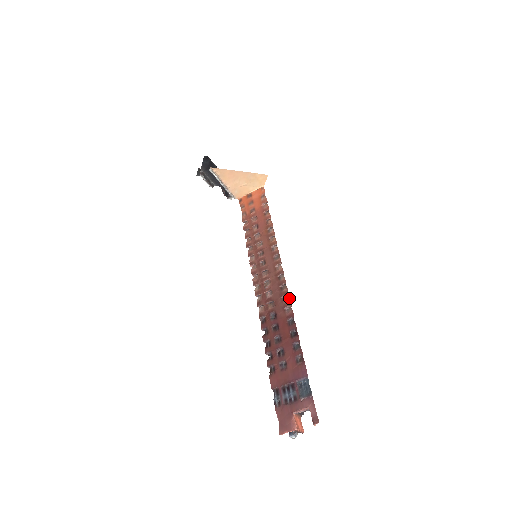
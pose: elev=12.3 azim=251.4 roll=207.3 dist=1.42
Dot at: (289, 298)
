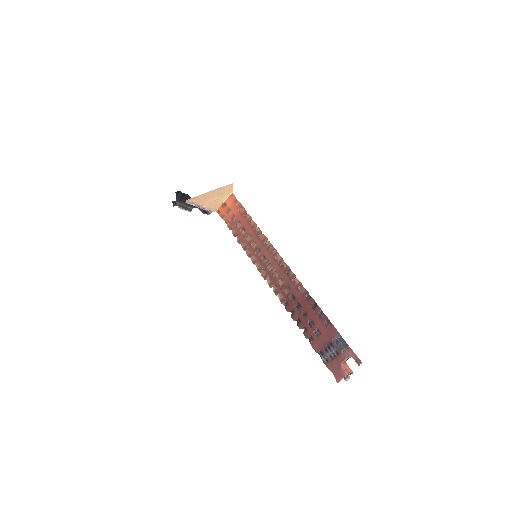
Dot at: occluded
